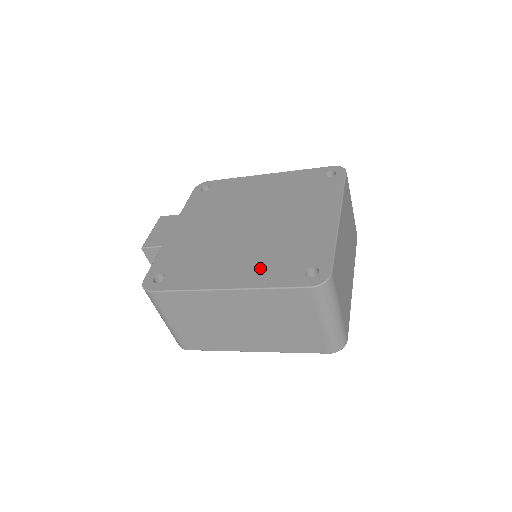
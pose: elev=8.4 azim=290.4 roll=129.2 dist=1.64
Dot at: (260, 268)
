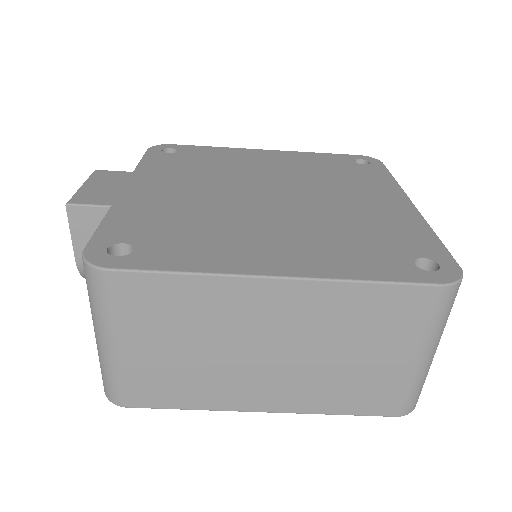
Dot at: (328, 251)
